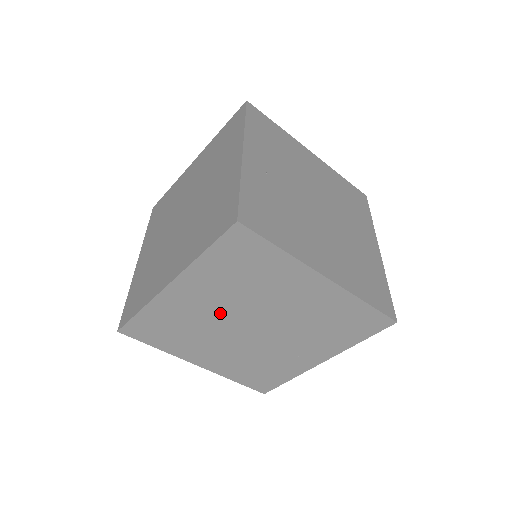
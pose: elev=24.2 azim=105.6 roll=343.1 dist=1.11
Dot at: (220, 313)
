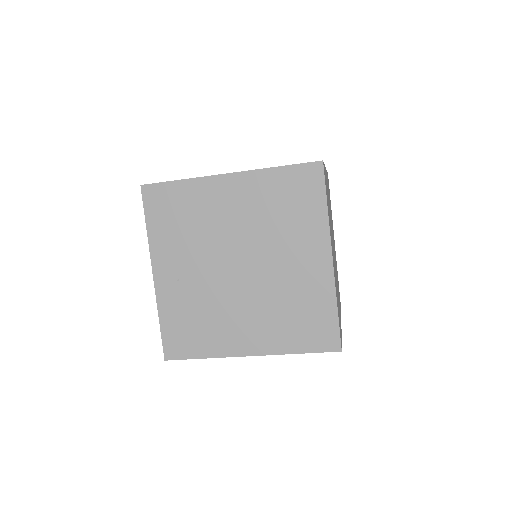
Dot at: occluded
